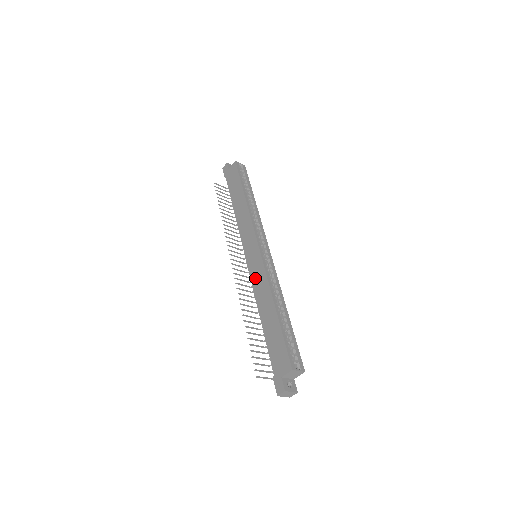
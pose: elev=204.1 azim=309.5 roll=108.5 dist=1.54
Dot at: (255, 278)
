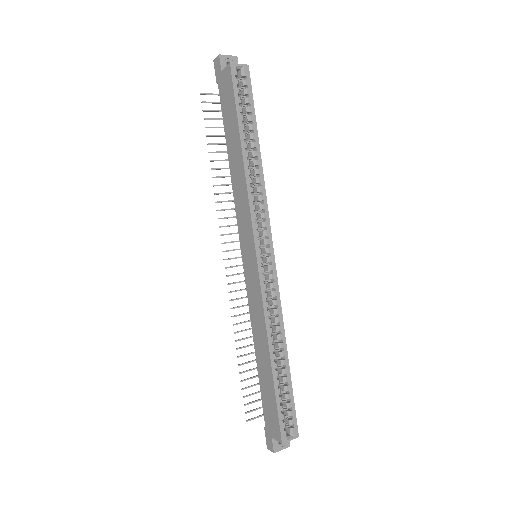
Dot at: (251, 298)
